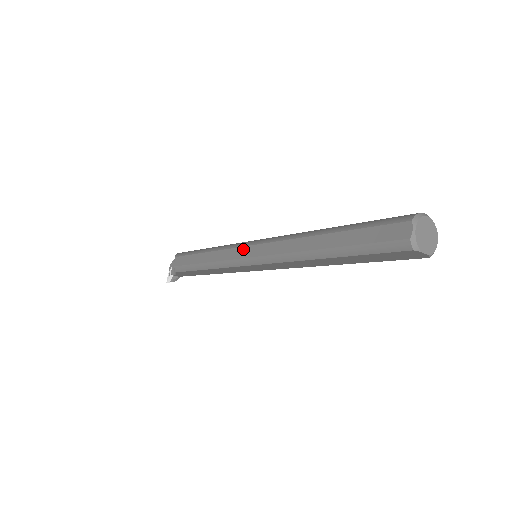
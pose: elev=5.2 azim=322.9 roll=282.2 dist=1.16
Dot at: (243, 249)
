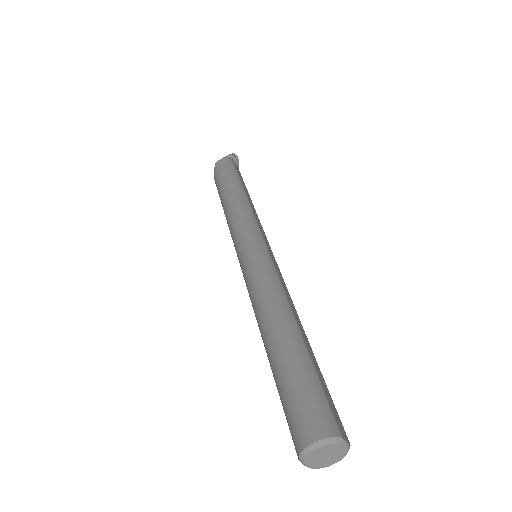
Dot at: occluded
